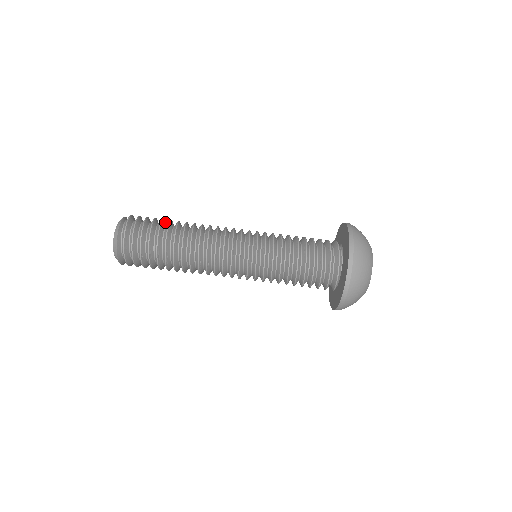
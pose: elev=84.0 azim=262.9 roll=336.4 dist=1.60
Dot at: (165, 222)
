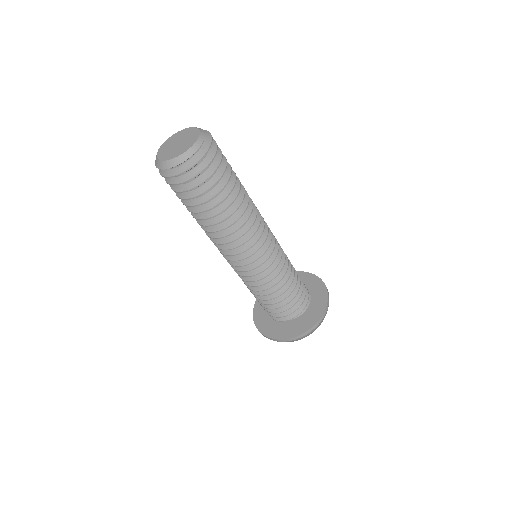
Dot at: (221, 191)
